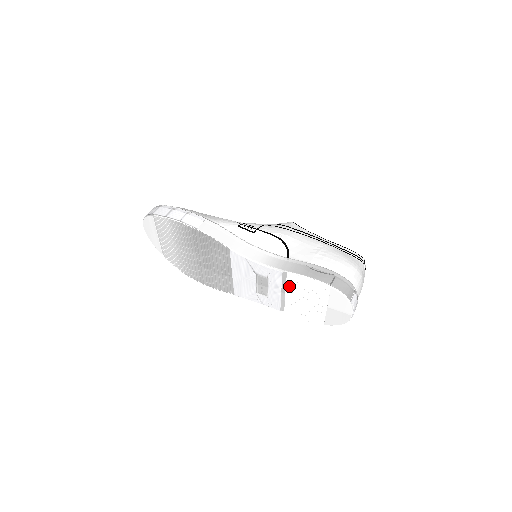
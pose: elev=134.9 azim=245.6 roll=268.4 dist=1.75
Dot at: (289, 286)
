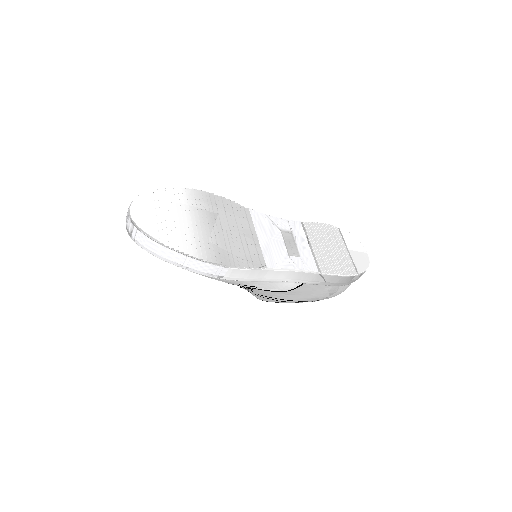
Dot at: (311, 238)
